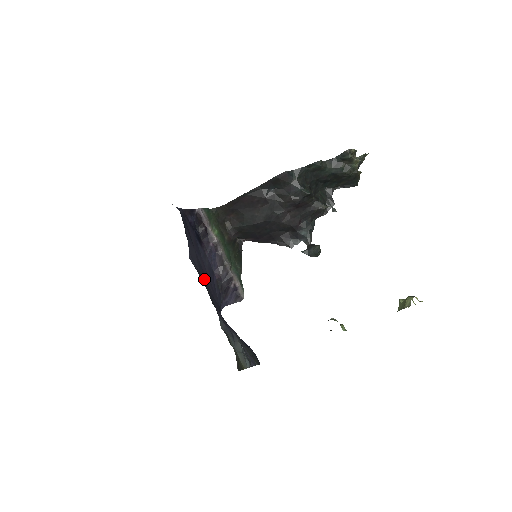
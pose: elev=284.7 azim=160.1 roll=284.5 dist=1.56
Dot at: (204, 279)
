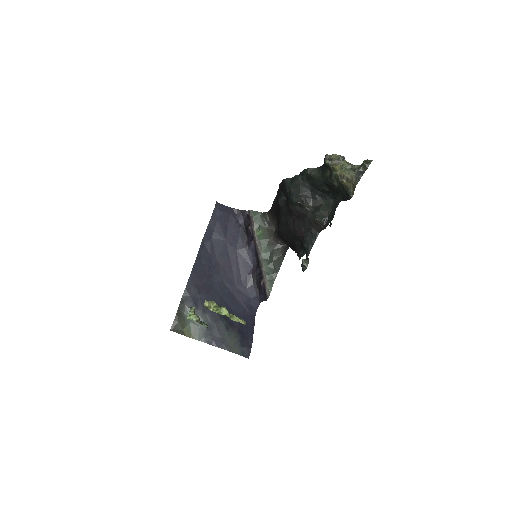
Dot at: (225, 266)
